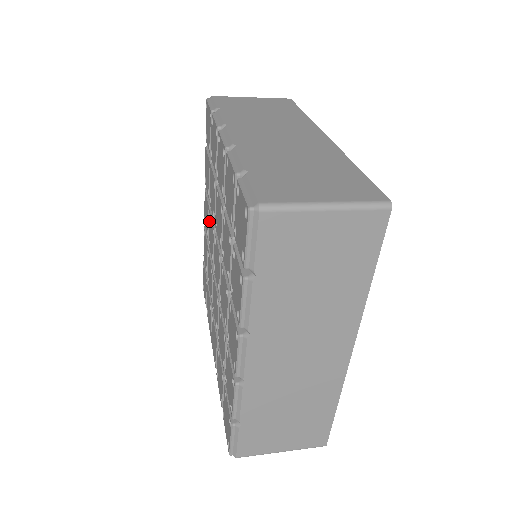
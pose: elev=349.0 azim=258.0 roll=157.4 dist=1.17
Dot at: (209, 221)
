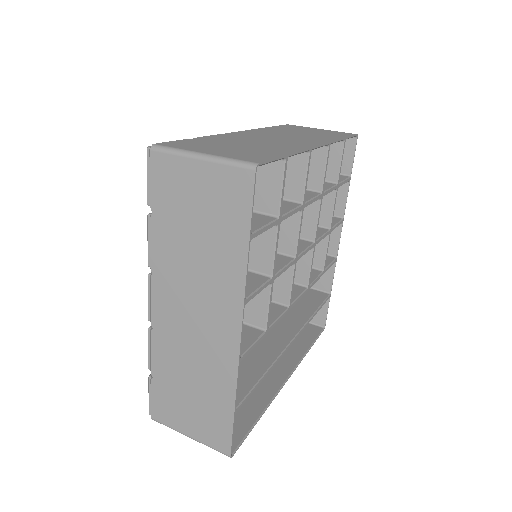
Dot at: occluded
